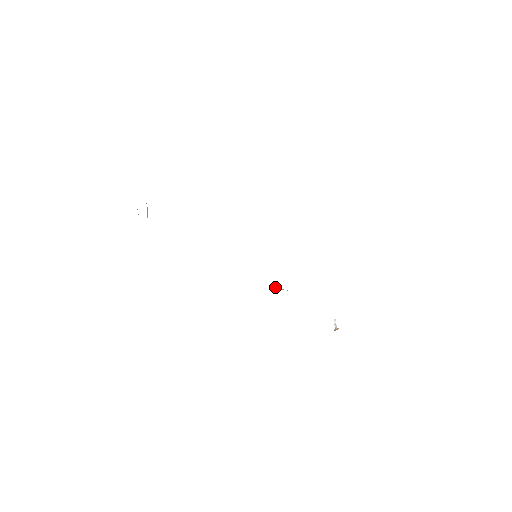
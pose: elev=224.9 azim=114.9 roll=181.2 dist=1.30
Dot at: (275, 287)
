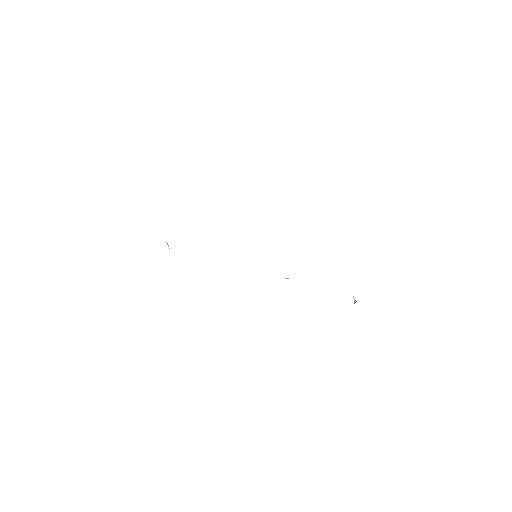
Dot at: occluded
